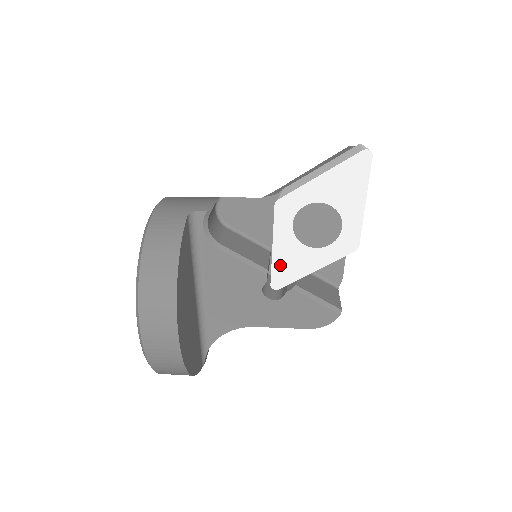
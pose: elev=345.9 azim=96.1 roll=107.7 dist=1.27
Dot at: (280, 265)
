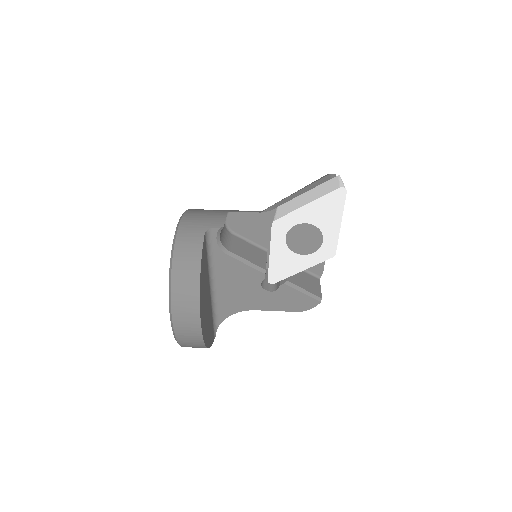
Dot at: (275, 266)
